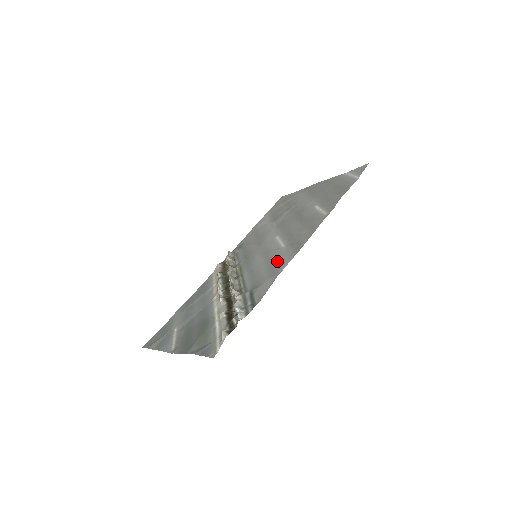
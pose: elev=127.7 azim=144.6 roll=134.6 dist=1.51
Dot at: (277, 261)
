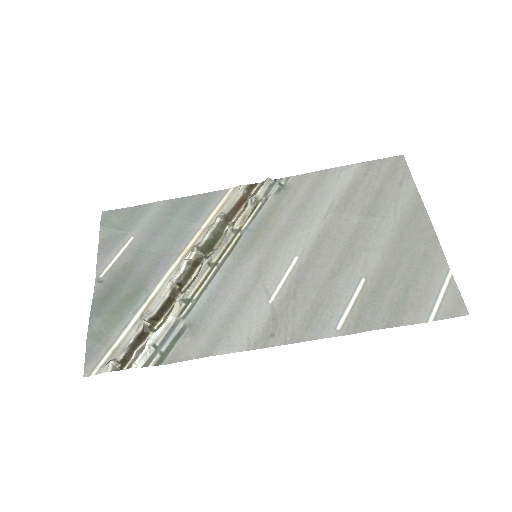
Dot at: (238, 322)
